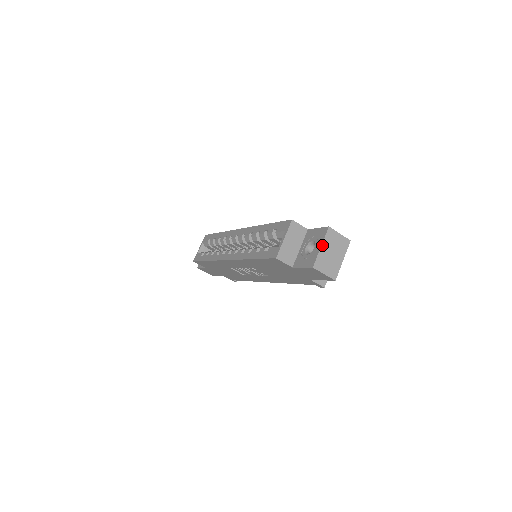
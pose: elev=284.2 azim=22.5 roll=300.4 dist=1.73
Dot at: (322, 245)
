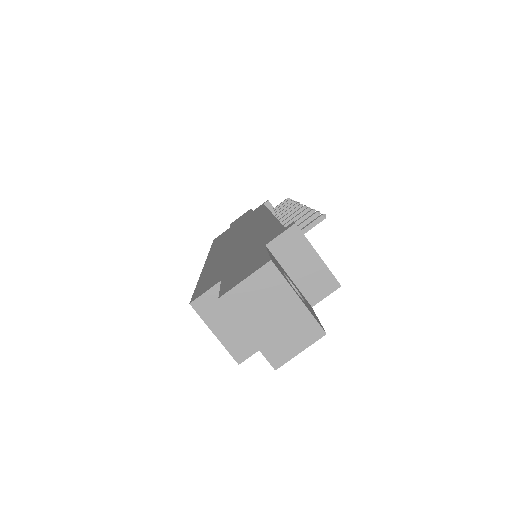
Dot at: (245, 331)
